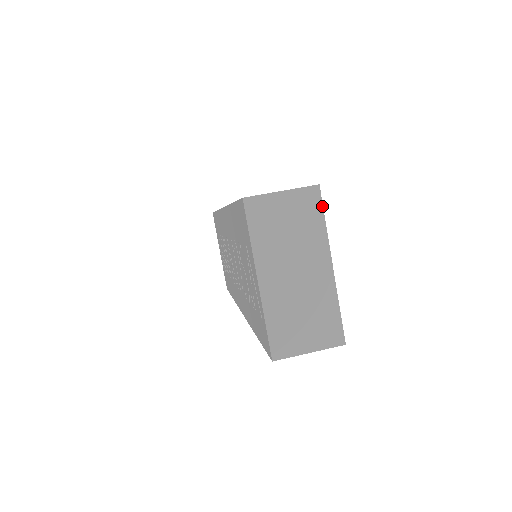
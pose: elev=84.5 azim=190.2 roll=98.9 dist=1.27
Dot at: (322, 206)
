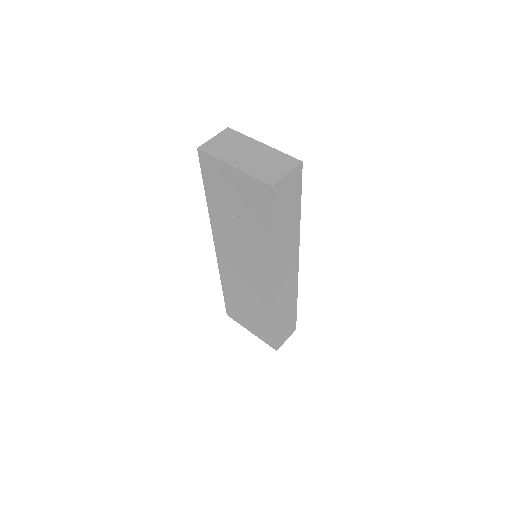
Dot at: (237, 131)
